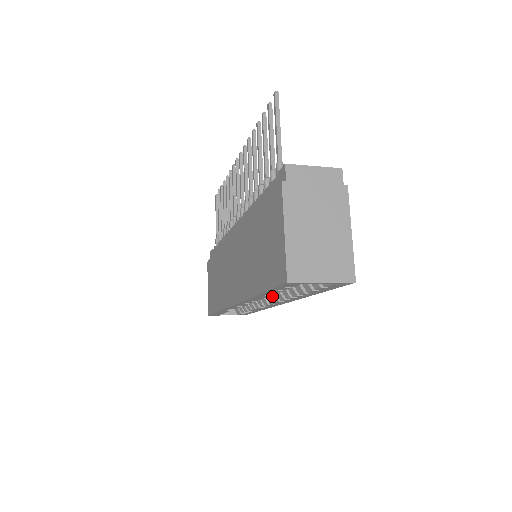
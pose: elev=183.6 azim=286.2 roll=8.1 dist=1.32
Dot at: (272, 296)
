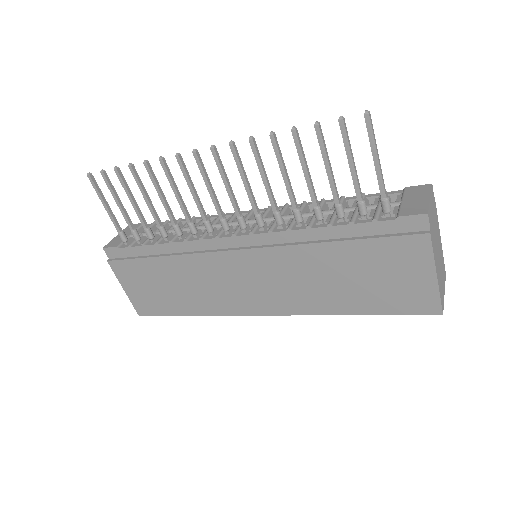
Dot at: occluded
